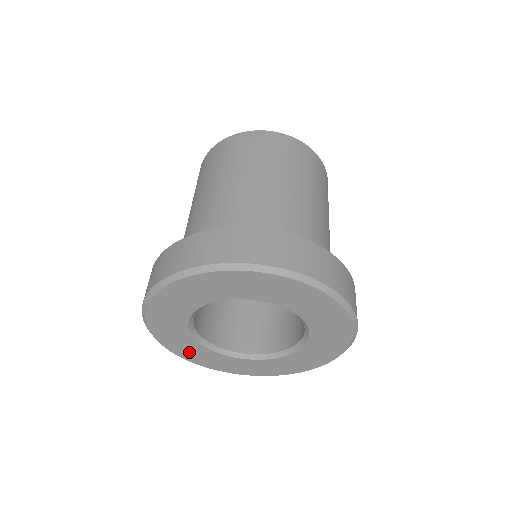
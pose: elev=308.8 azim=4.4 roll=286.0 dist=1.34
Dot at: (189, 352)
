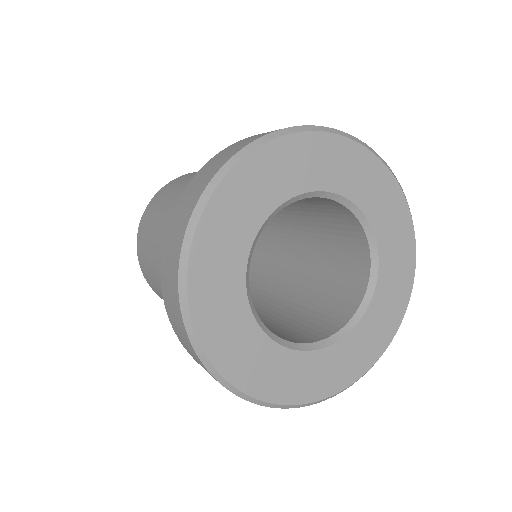
Dot at: (215, 256)
